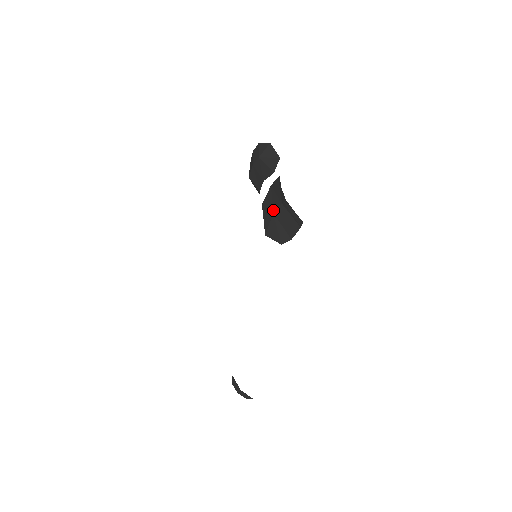
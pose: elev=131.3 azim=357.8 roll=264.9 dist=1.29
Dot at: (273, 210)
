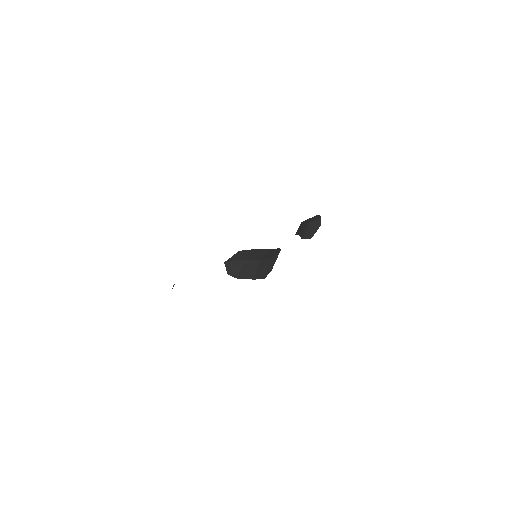
Dot at: (247, 258)
